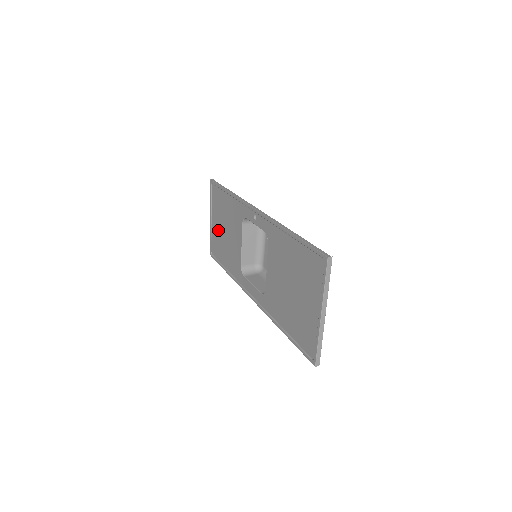
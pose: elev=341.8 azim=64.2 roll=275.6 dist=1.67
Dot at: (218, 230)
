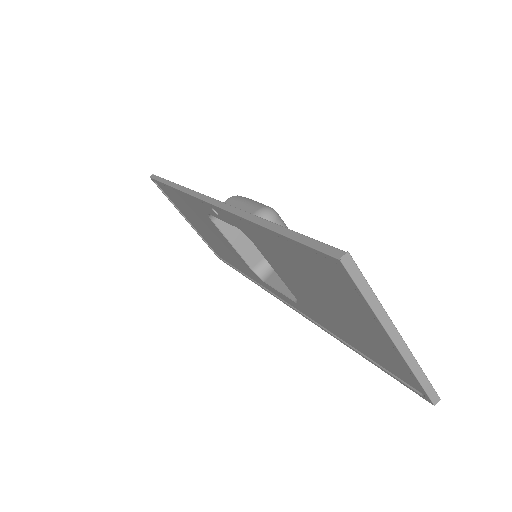
Dot at: (202, 232)
